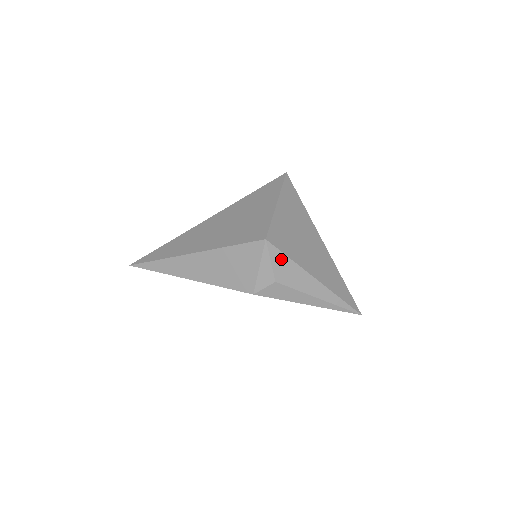
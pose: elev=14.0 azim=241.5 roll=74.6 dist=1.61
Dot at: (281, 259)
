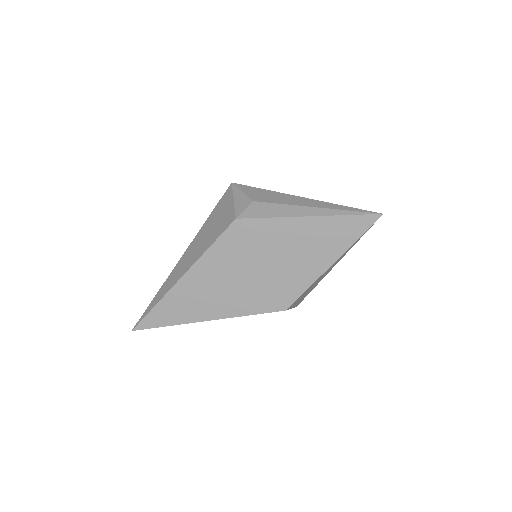
Dot at: (253, 190)
